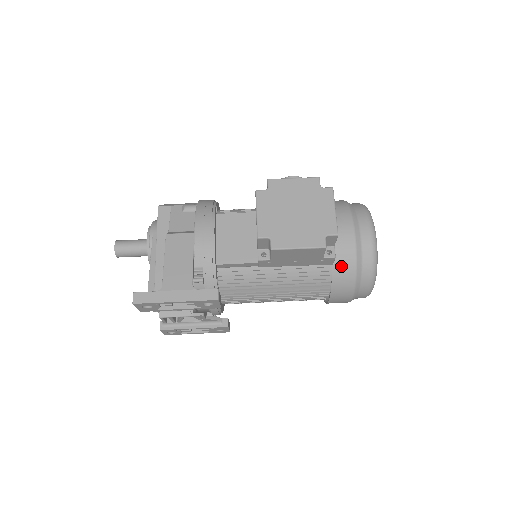
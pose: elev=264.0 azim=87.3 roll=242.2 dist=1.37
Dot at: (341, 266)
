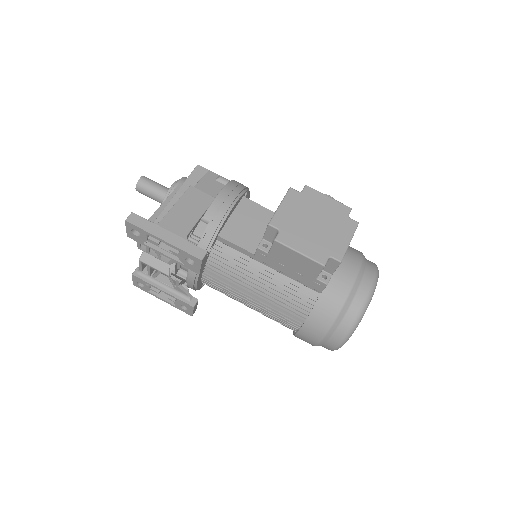
Dot at: (327, 301)
